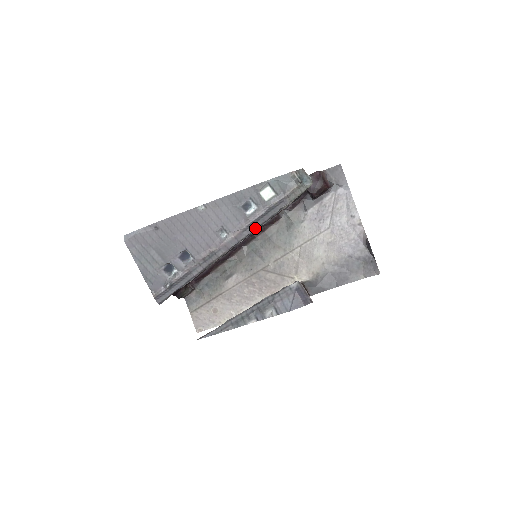
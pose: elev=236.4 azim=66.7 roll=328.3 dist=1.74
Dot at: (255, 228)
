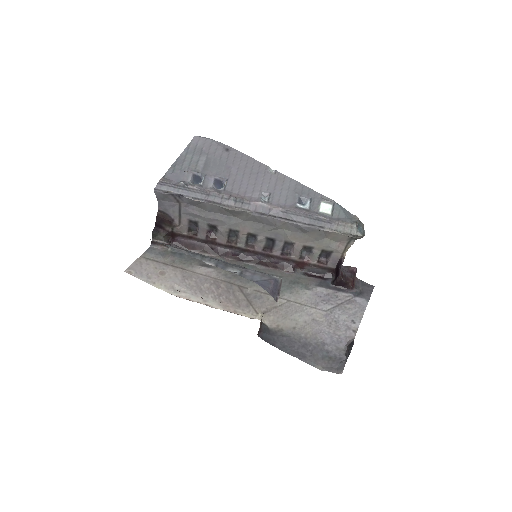
Dot at: (291, 219)
